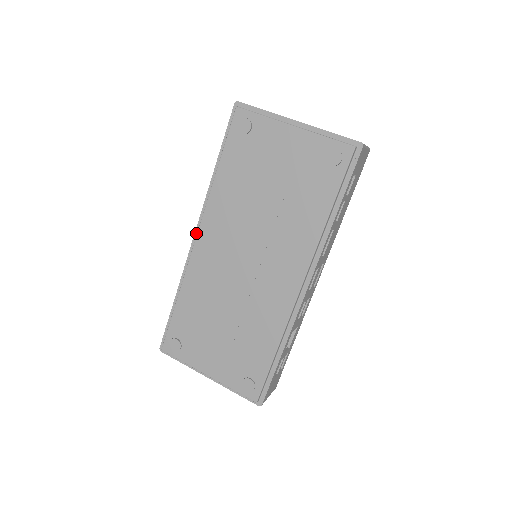
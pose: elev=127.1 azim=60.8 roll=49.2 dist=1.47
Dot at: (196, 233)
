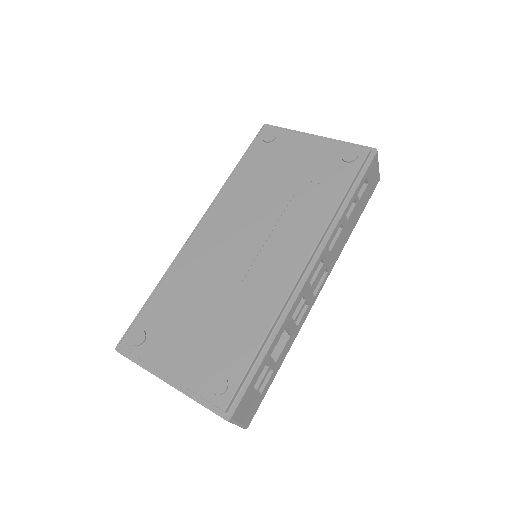
Dot at: occluded
